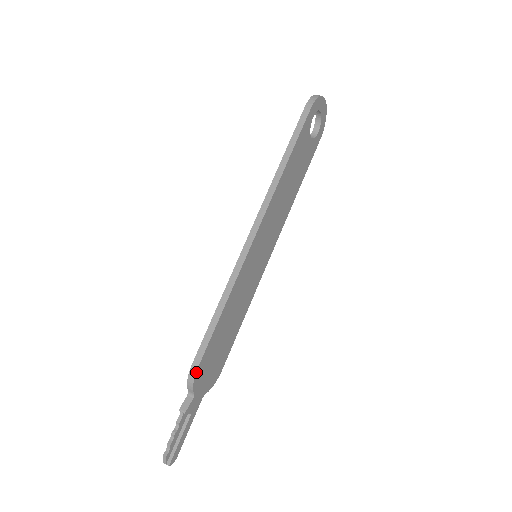
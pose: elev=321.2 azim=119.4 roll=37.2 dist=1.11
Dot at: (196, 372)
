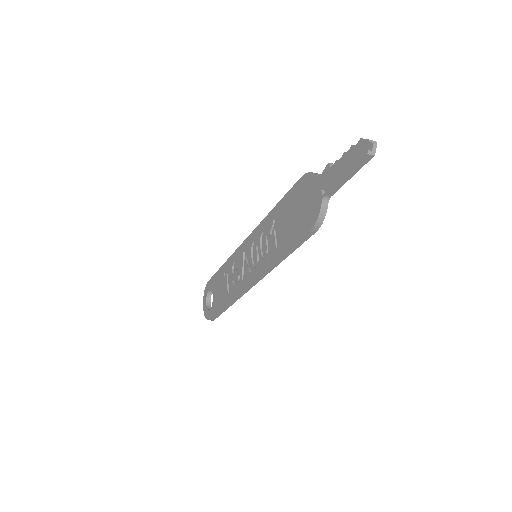
Dot at: occluded
